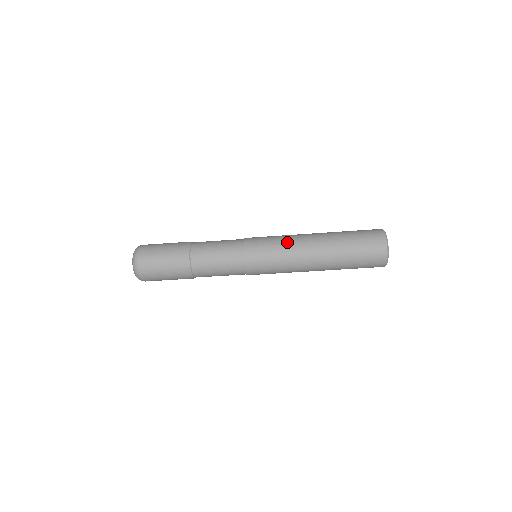
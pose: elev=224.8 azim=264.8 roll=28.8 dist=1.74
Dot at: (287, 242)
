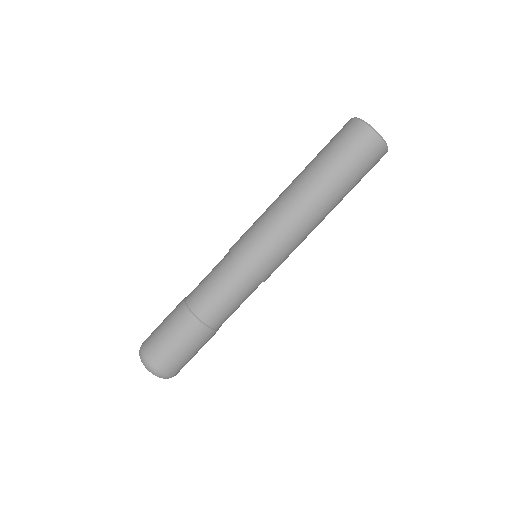
Dot at: (273, 217)
